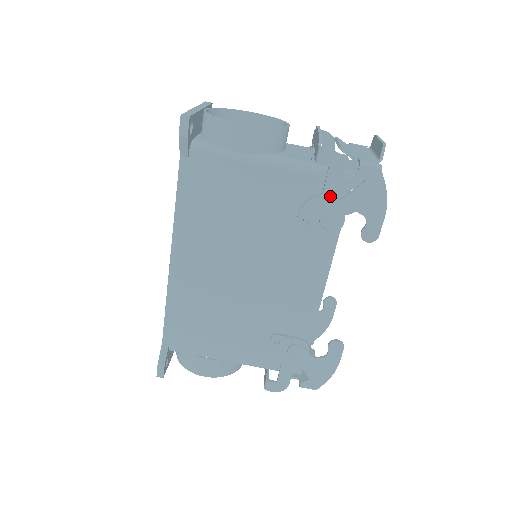
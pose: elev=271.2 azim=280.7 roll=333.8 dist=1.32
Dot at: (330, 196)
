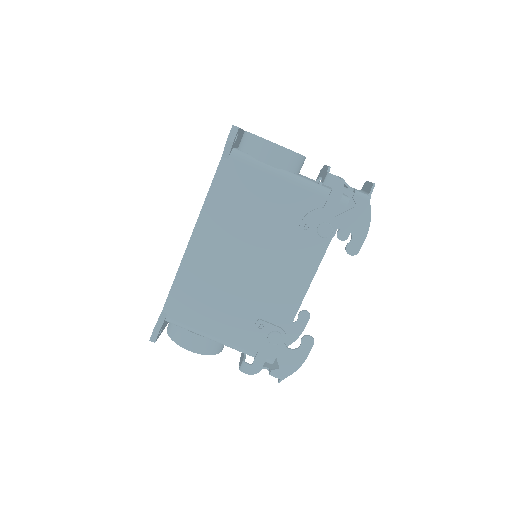
Dot at: (329, 211)
